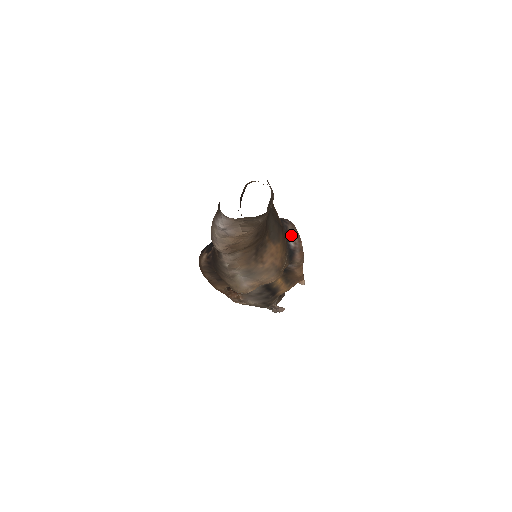
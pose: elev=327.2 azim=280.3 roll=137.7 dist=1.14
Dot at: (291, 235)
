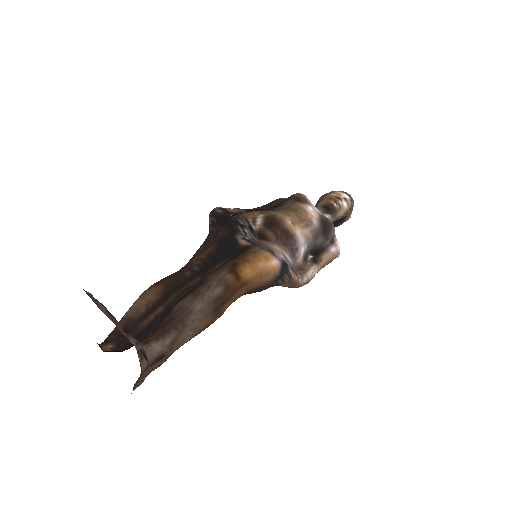
Dot at: (285, 286)
